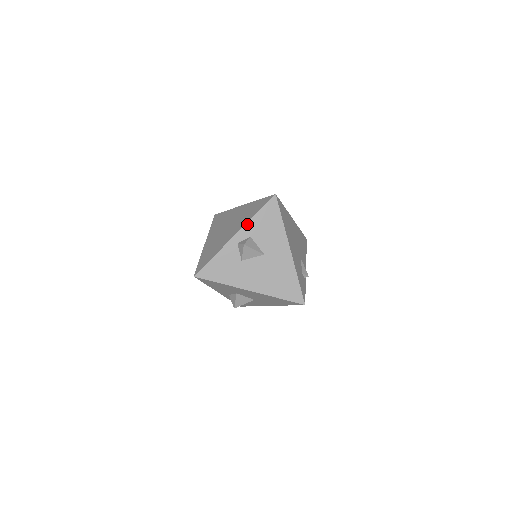
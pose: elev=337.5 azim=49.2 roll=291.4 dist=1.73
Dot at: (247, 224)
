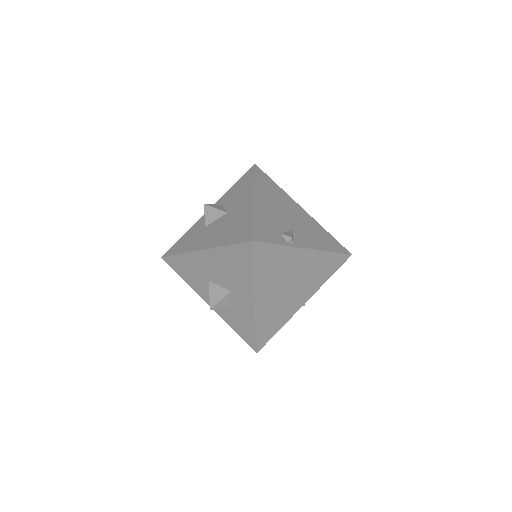
Dot at: (222, 197)
